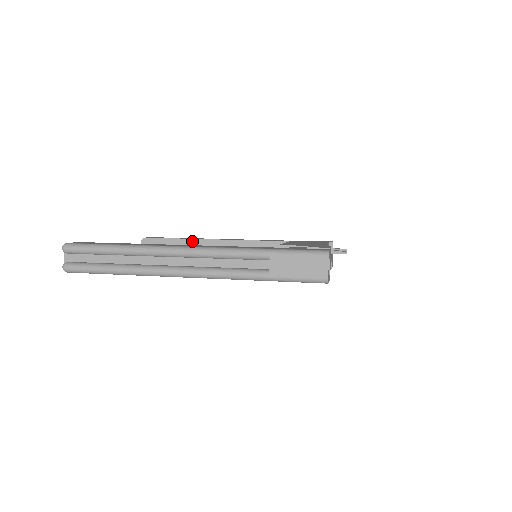
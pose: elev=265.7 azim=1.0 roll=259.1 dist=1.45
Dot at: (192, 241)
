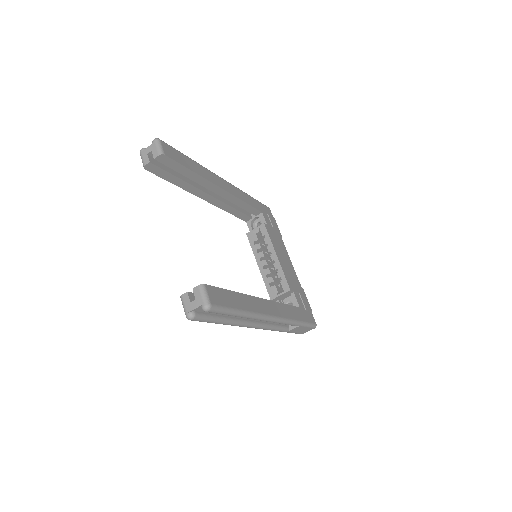
Dot at: (201, 179)
